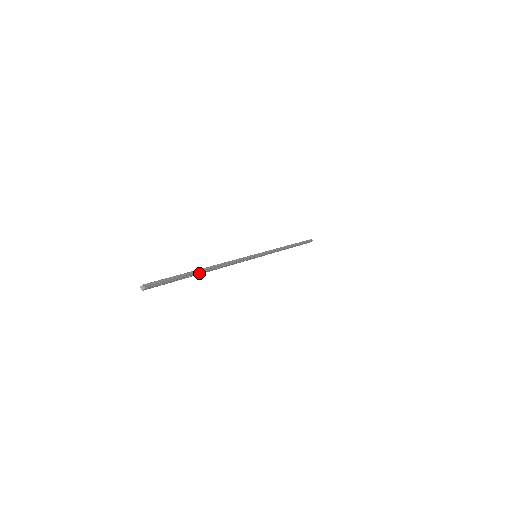
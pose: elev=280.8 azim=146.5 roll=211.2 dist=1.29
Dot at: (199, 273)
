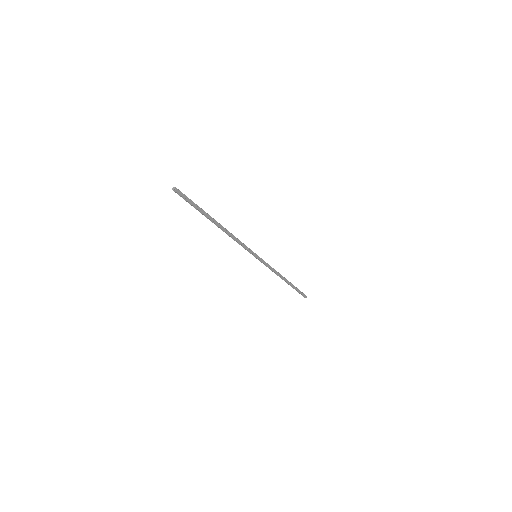
Dot at: (212, 219)
